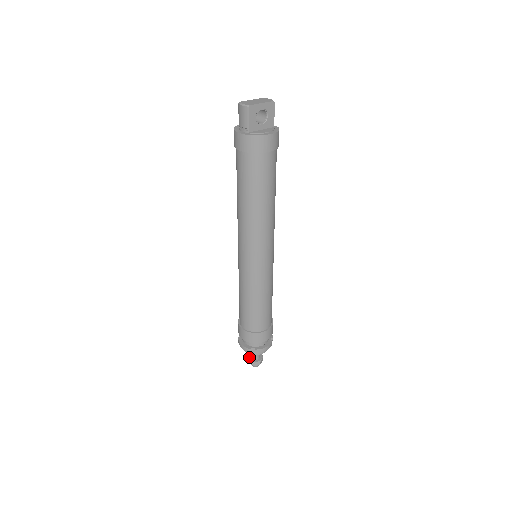
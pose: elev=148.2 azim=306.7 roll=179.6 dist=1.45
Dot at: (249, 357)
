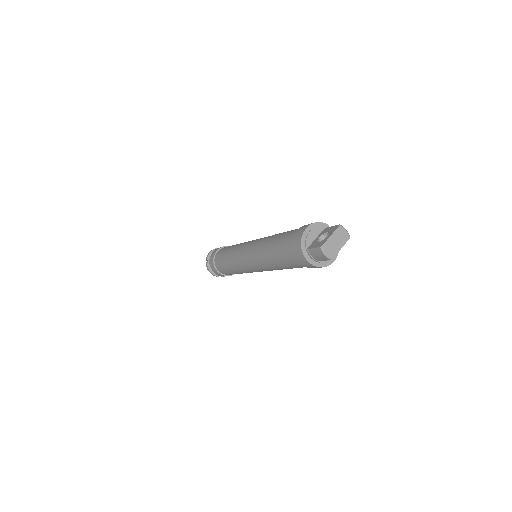
Dot at: occluded
